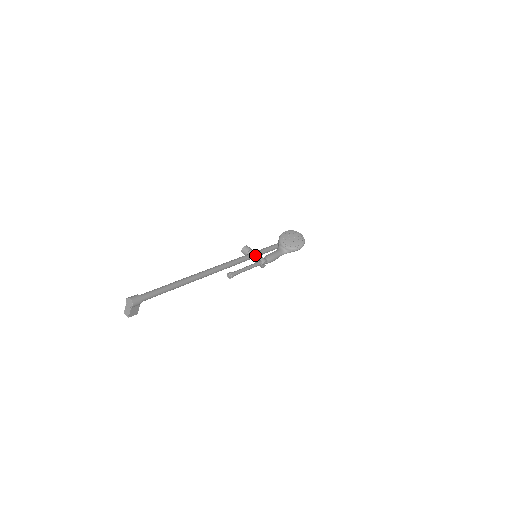
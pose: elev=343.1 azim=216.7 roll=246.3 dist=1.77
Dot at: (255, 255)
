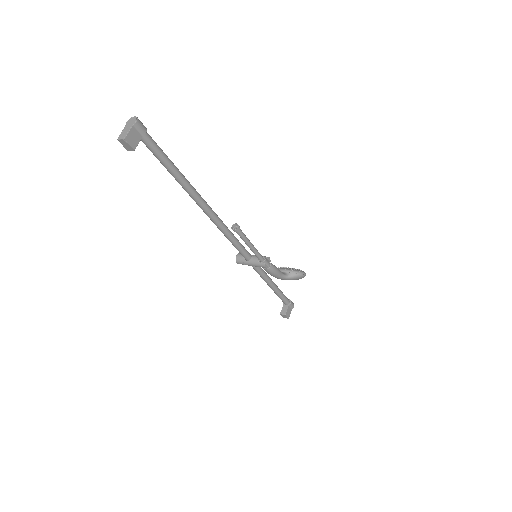
Dot at: occluded
